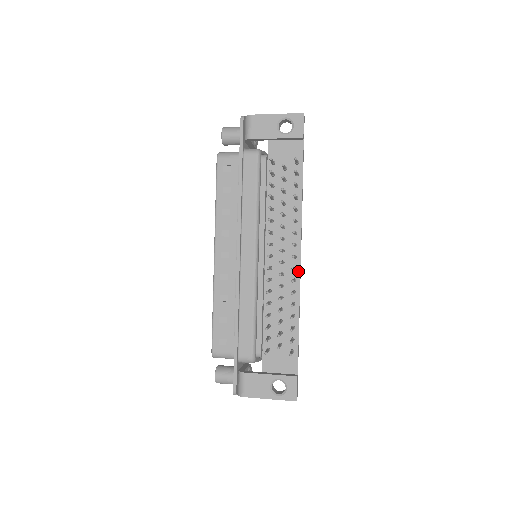
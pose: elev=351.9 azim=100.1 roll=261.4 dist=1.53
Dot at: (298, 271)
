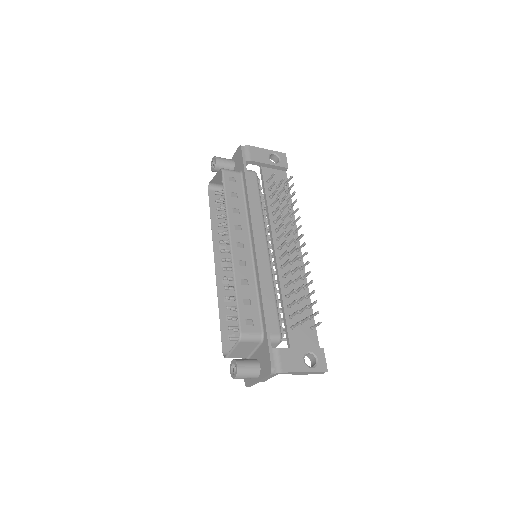
Dot at: (302, 262)
